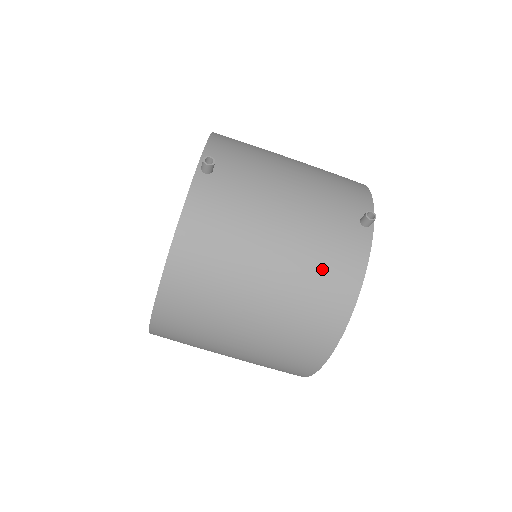
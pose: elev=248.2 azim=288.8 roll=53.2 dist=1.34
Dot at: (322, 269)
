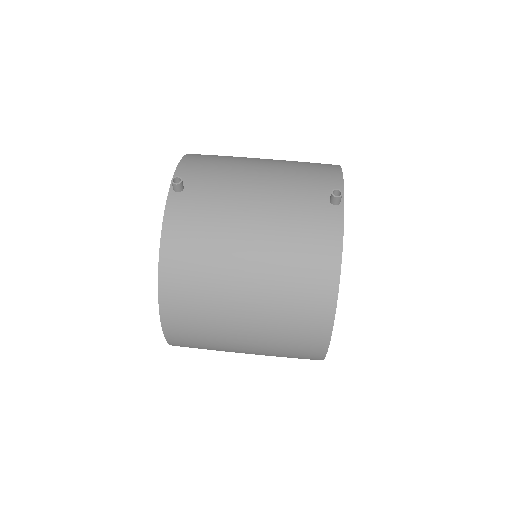
Dot at: (299, 253)
